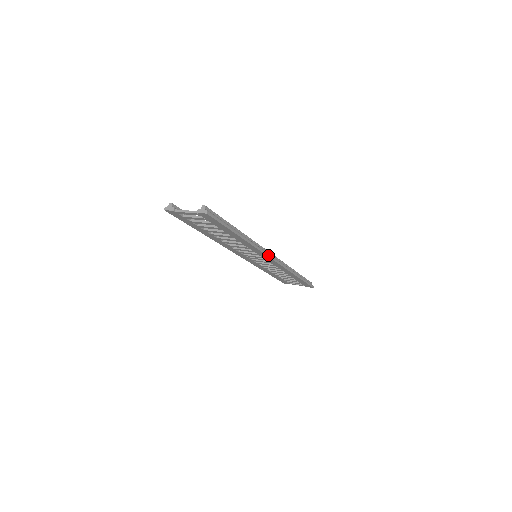
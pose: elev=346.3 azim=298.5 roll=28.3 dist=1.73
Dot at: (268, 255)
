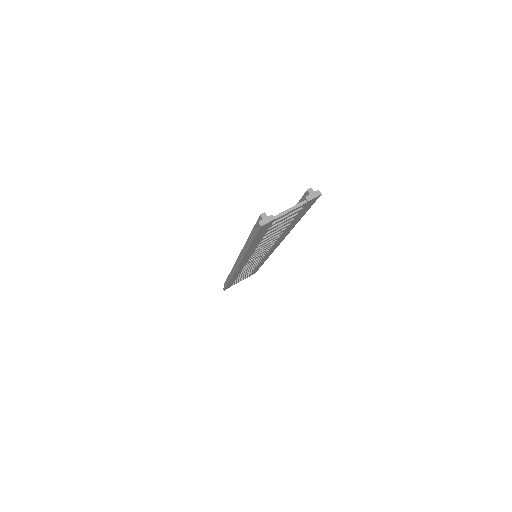
Dot at: (280, 242)
